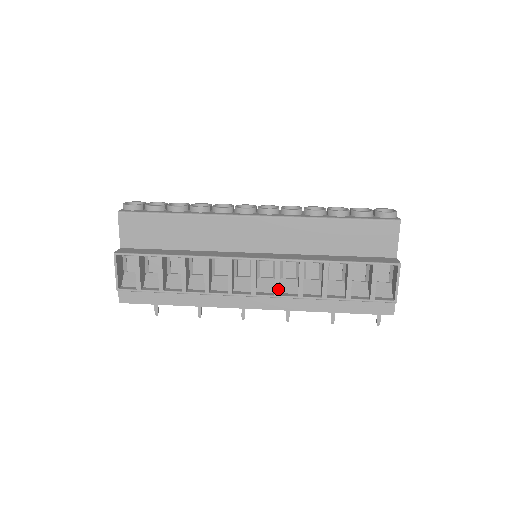
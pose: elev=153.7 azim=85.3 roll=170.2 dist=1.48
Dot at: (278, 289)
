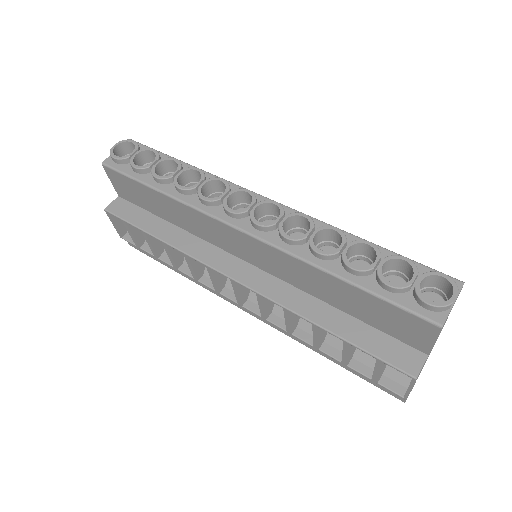
Dot at: (264, 315)
